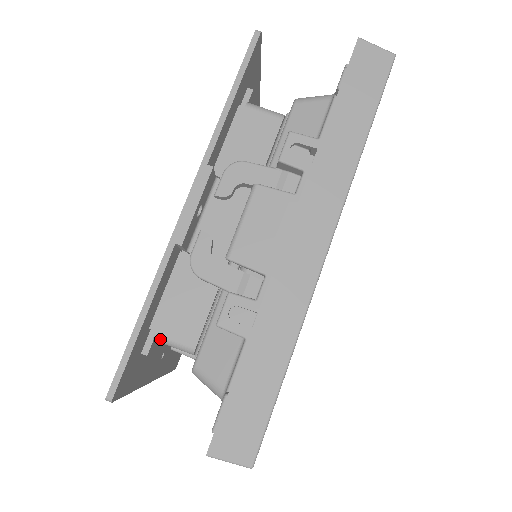
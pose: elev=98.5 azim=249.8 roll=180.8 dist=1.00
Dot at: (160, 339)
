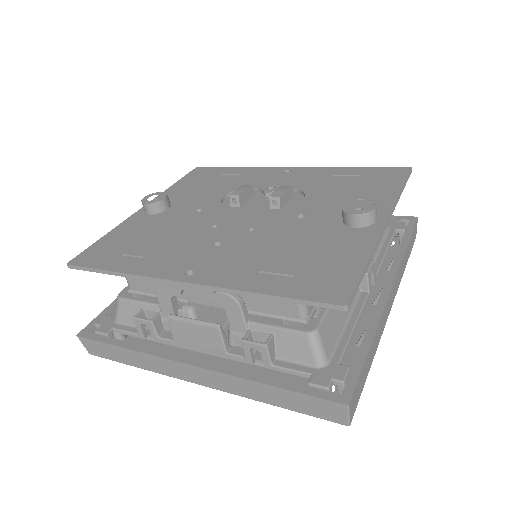
Dot at: occluded
